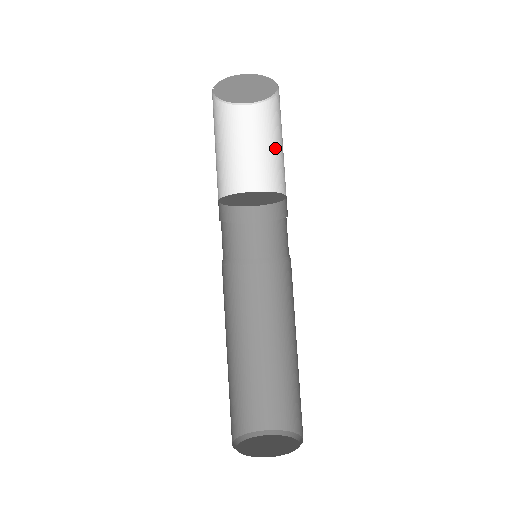
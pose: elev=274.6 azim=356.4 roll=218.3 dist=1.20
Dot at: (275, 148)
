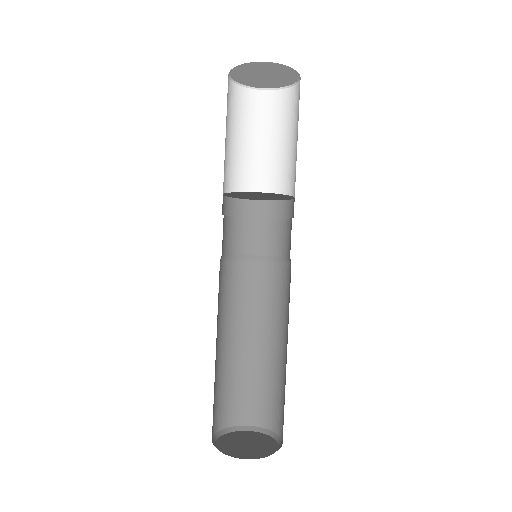
Dot at: (280, 143)
